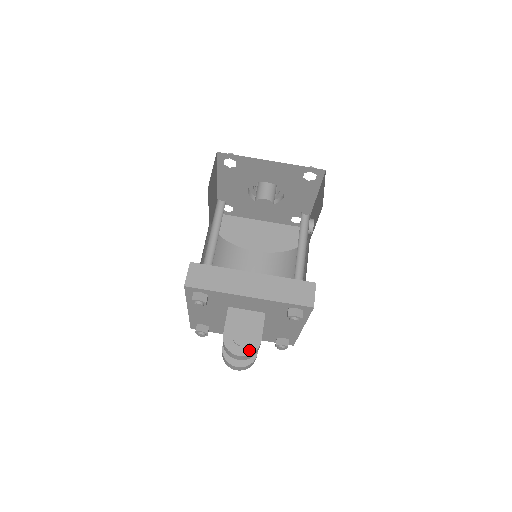
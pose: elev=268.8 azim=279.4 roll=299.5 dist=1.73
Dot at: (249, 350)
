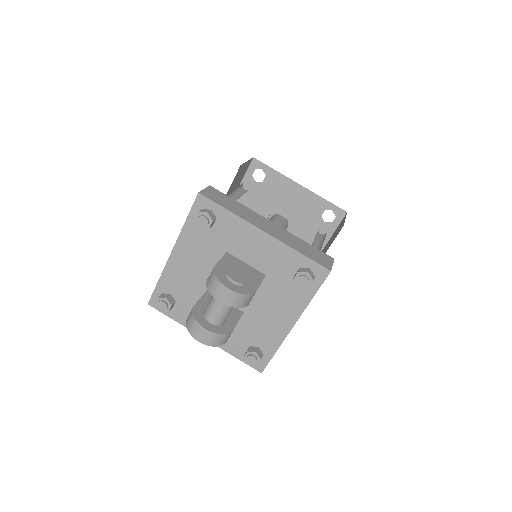
Dot at: (241, 290)
